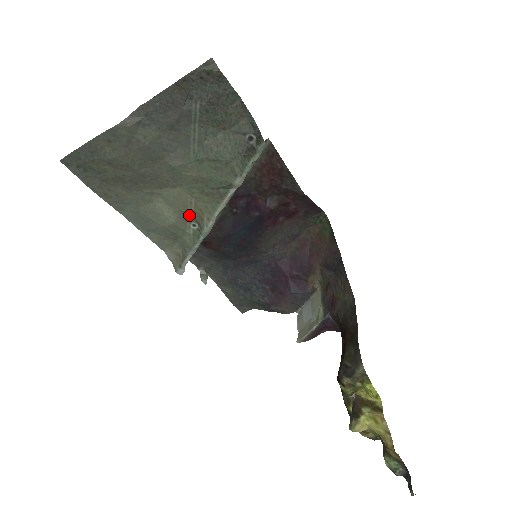
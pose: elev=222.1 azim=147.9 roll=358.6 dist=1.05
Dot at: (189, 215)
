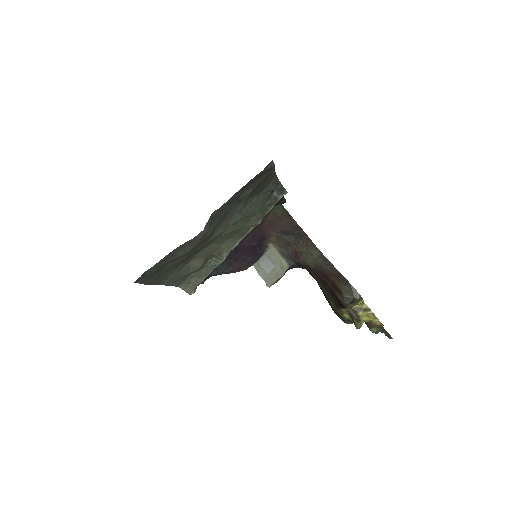
Dot at: (211, 256)
